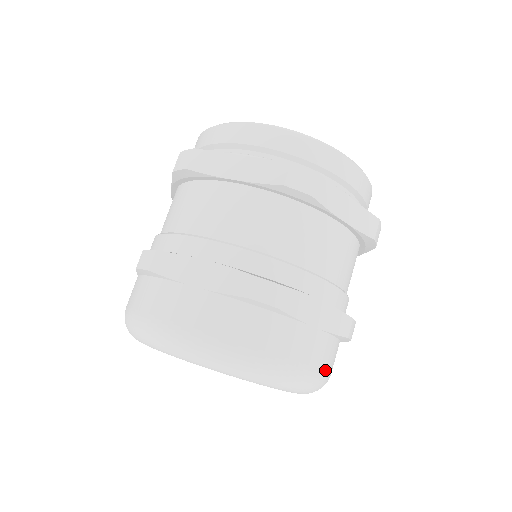
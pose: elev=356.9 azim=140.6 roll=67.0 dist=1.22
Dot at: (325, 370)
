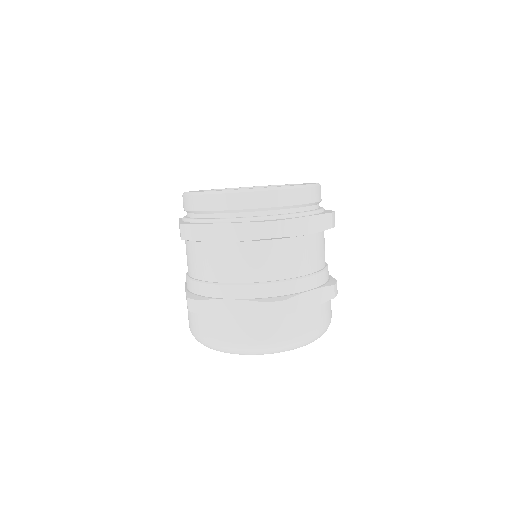
Dot at: (327, 322)
